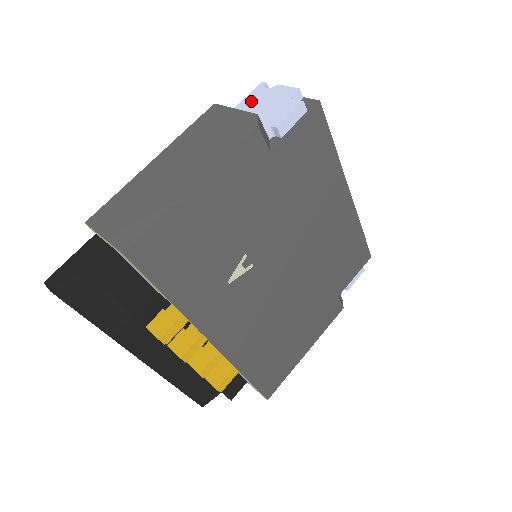
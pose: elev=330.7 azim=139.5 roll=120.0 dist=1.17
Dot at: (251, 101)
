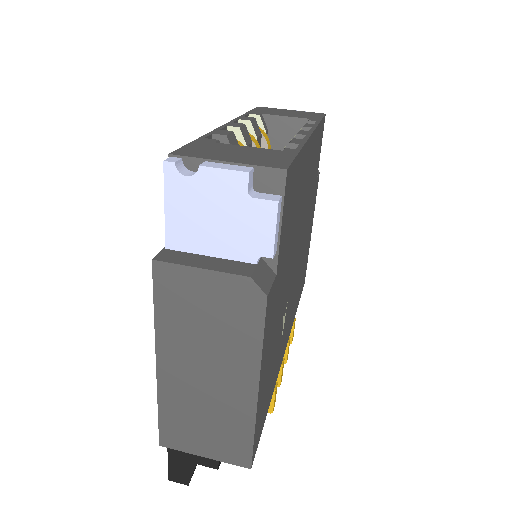
Dot at: (183, 209)
